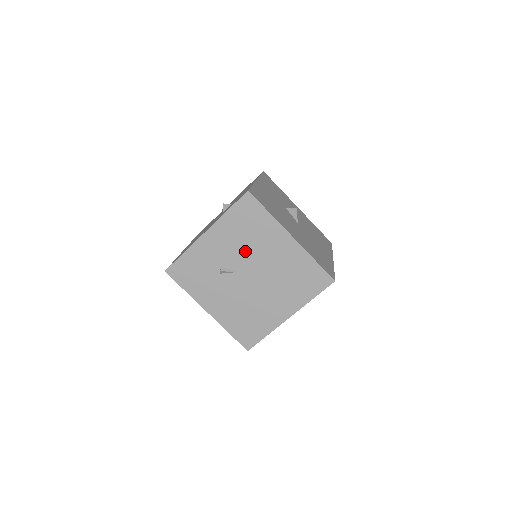
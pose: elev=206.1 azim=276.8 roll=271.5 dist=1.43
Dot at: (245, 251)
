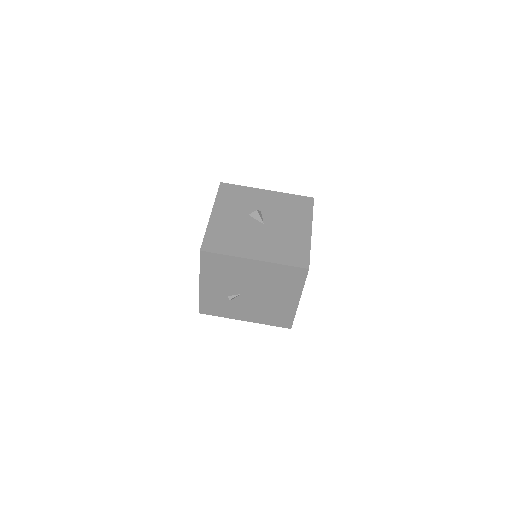
Dot at: (233, 282)
